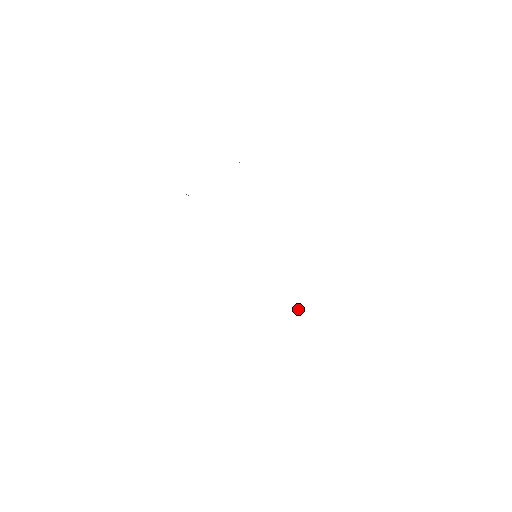
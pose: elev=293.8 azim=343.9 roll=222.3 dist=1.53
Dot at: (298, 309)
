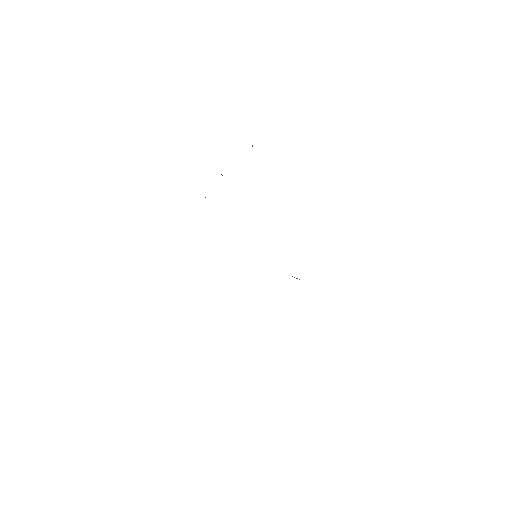
Dot at: (294, 277)
